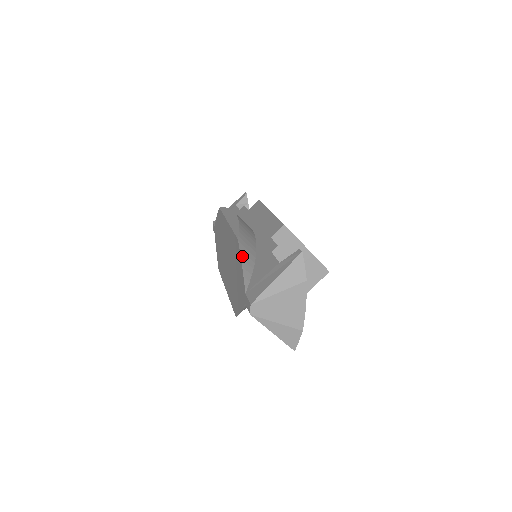
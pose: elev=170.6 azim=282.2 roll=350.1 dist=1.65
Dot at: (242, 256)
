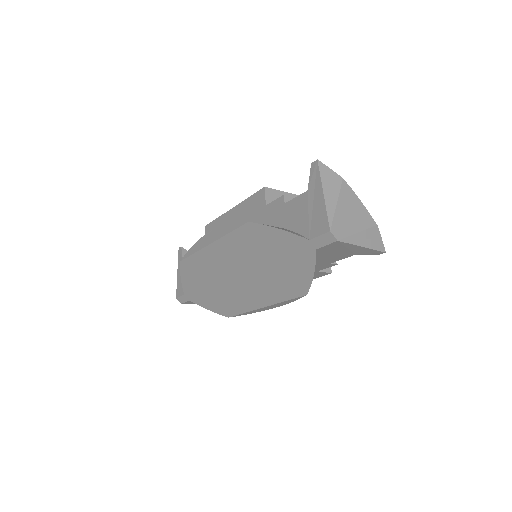
Dot at: (269, 226)
